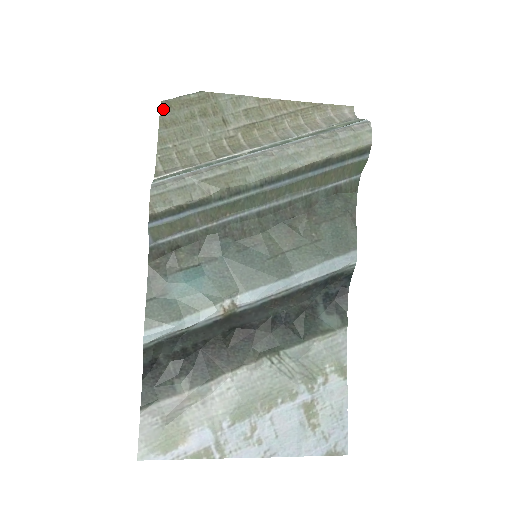
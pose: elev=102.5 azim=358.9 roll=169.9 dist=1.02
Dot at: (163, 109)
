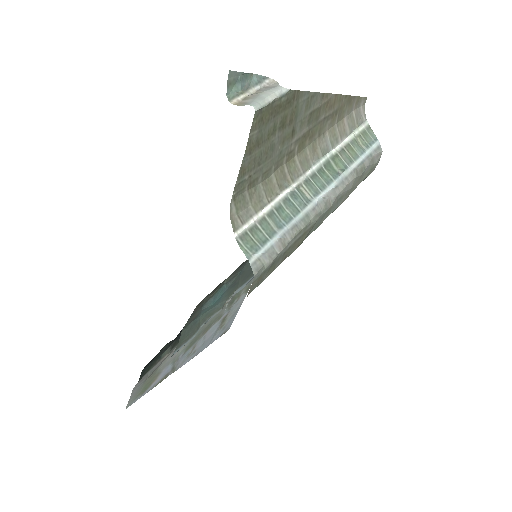
Dot at: (254, 124)
